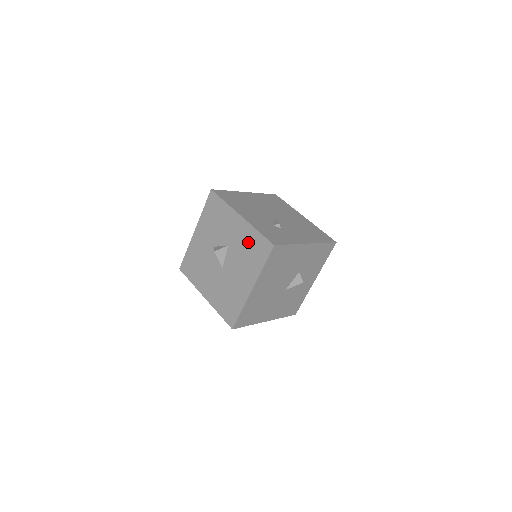
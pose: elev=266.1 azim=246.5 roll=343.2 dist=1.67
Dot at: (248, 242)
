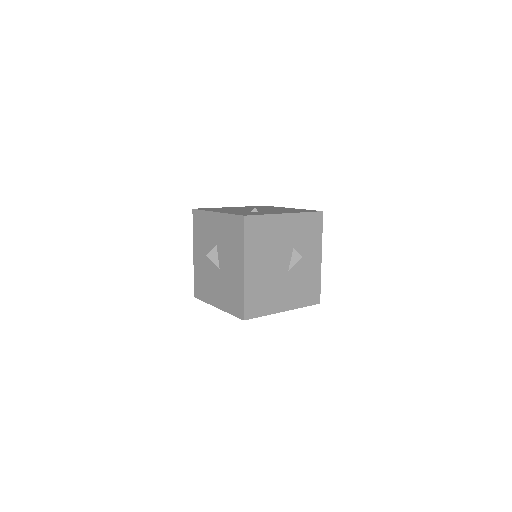
Dot at: (227, 230)
